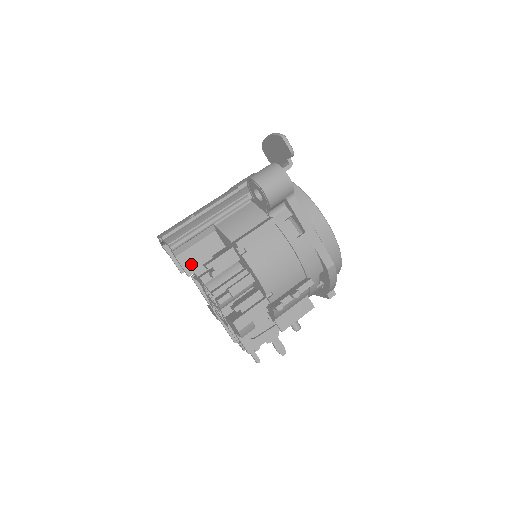
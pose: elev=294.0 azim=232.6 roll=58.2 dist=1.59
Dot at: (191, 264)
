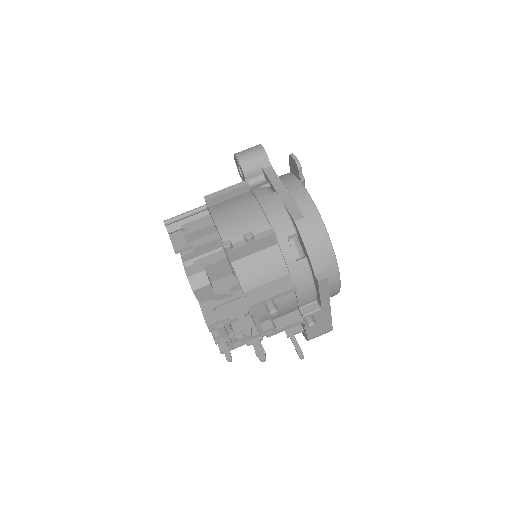
Dot at: (181, 242)
